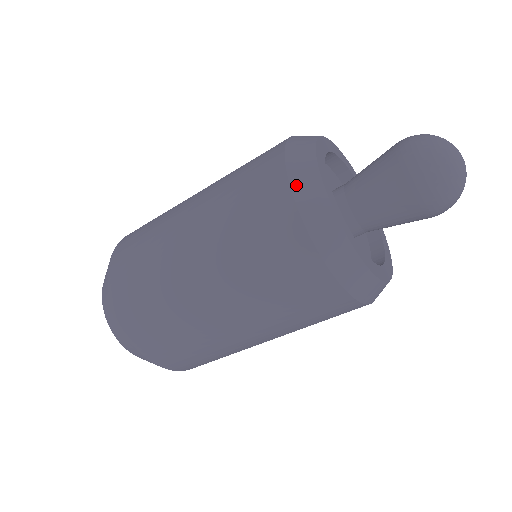
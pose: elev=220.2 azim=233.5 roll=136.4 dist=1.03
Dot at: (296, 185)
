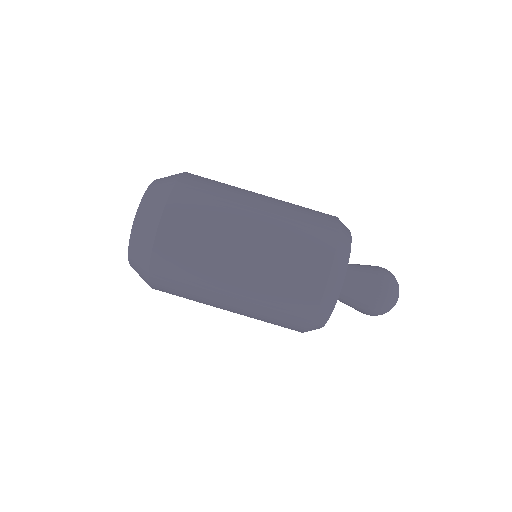
Dot at: occluded
